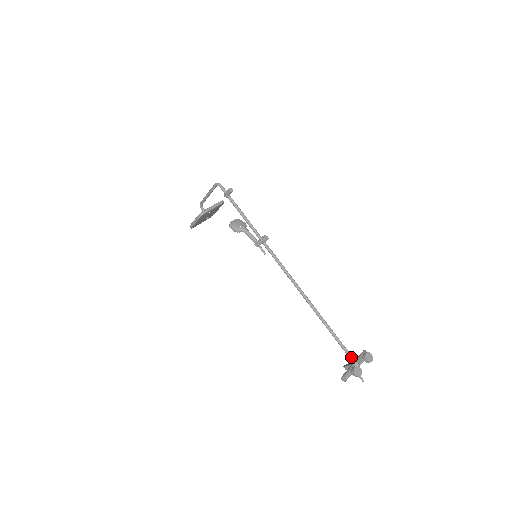
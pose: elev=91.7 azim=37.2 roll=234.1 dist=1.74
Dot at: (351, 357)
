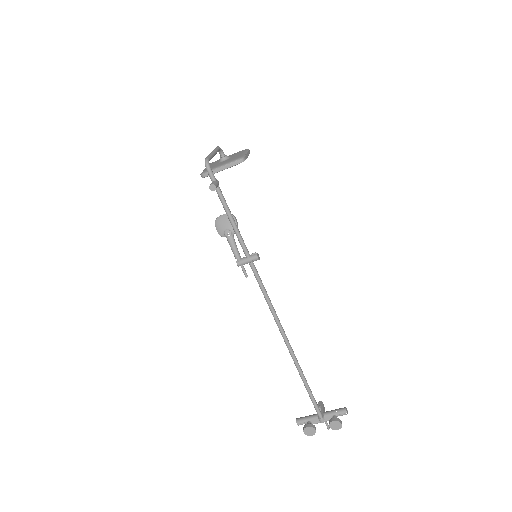
Dot at: (317, 411)
